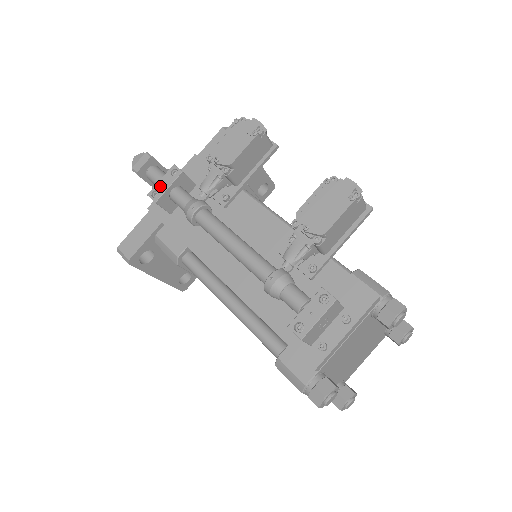
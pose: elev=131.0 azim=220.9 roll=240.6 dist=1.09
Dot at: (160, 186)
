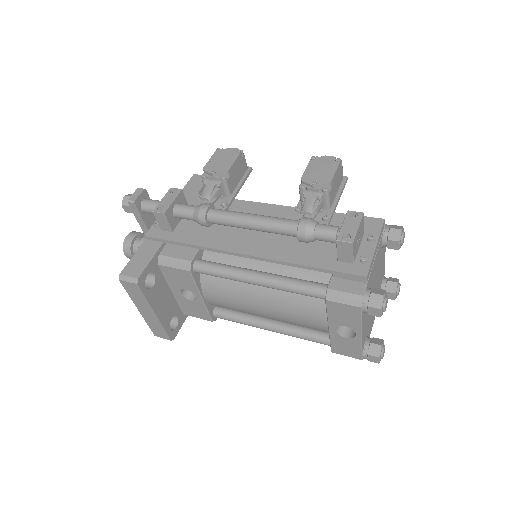
Dot at: (164, 203)
